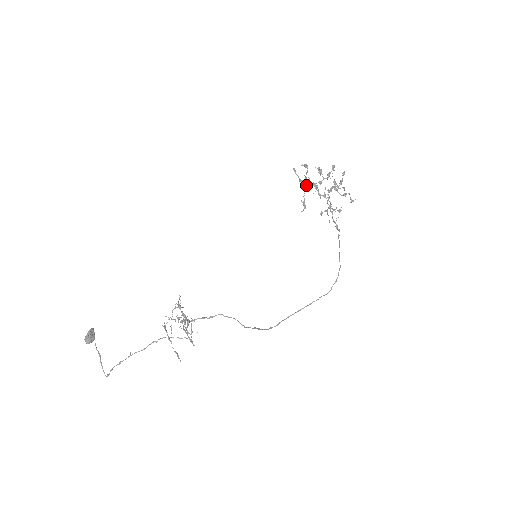
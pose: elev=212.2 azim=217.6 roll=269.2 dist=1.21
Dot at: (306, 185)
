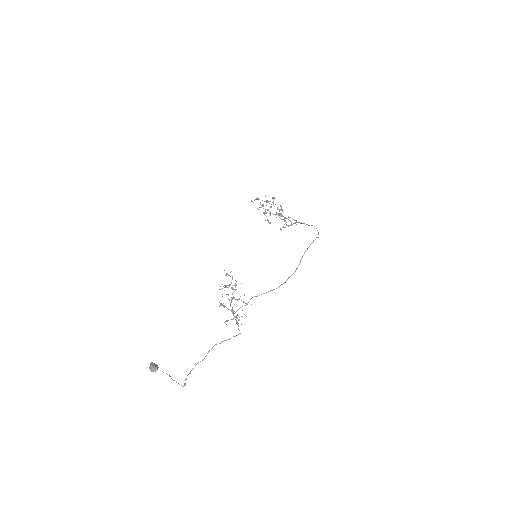
Dot at: (263, 212)
